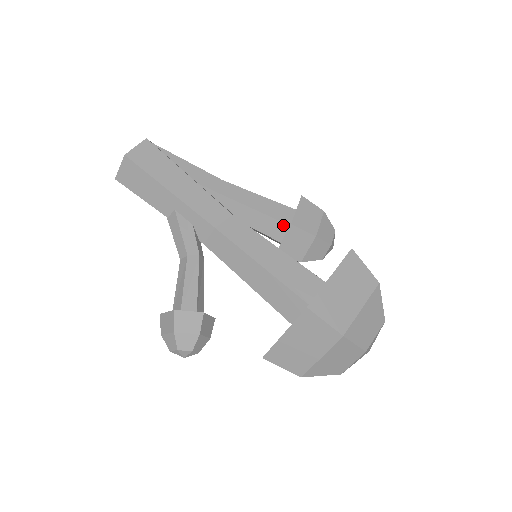
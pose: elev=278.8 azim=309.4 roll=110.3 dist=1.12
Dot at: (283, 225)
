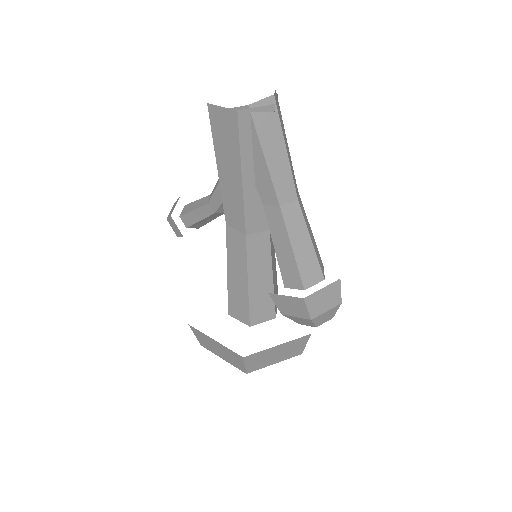
Dot at: (283, 279)
